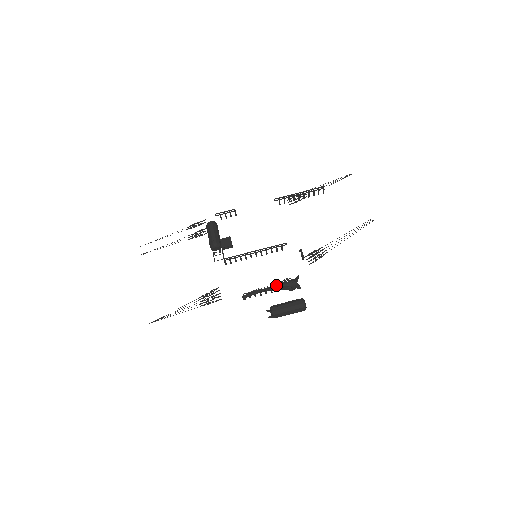
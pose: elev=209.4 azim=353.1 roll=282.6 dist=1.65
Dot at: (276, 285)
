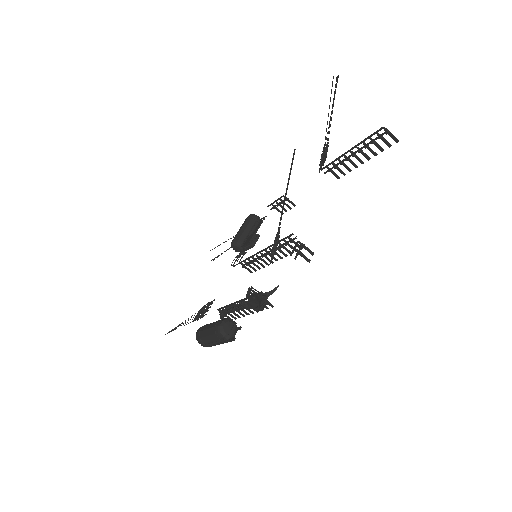
Dot at: occluded
